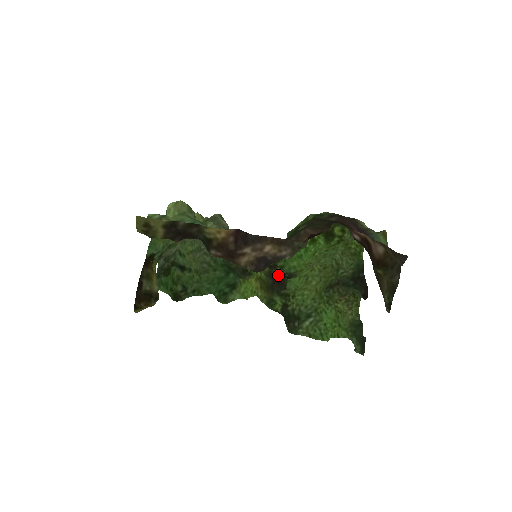
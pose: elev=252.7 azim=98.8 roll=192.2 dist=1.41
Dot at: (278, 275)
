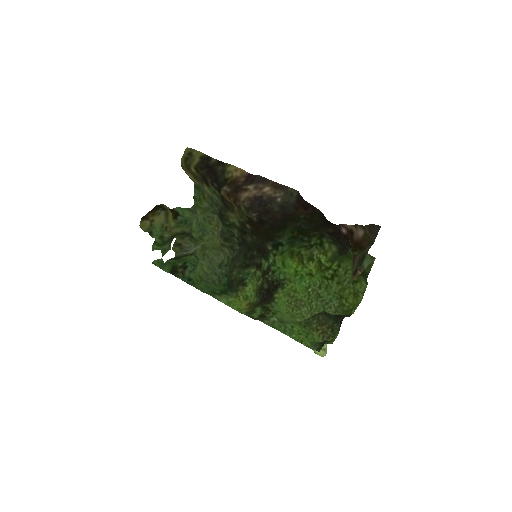
Dot at: (268, 288)
